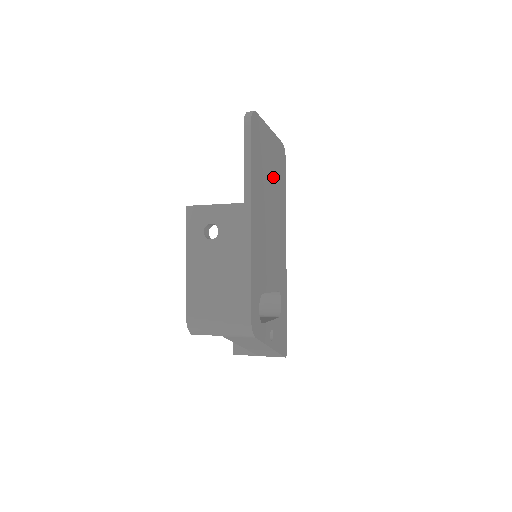
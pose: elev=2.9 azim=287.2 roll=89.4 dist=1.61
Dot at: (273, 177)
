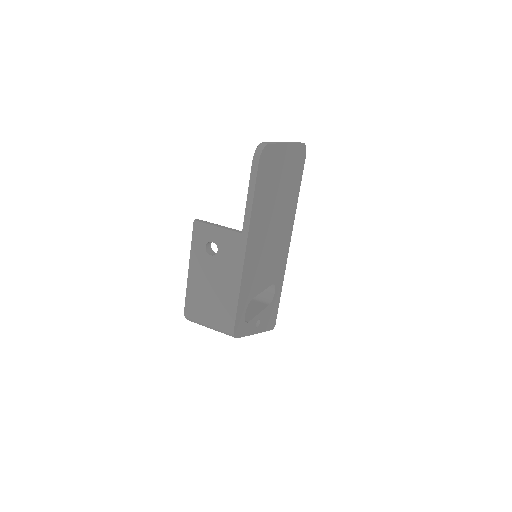
Dot at: (283, 188)
